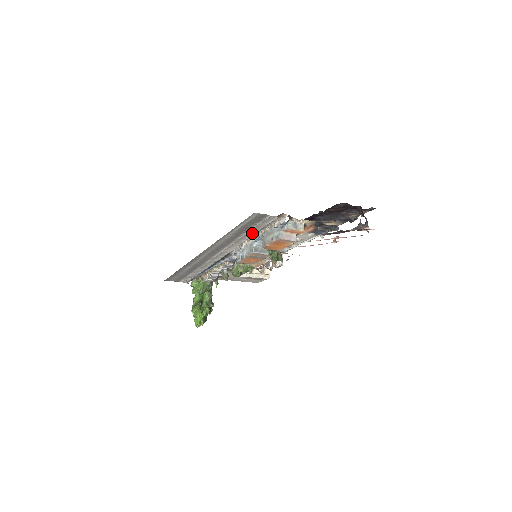
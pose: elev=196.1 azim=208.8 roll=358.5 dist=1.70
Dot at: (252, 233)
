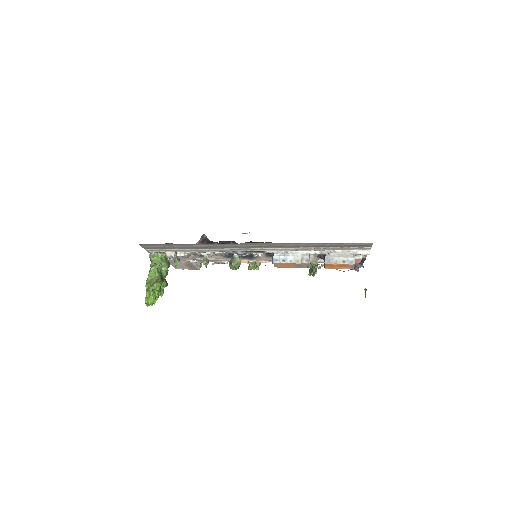
Dot at: (327, 249)
